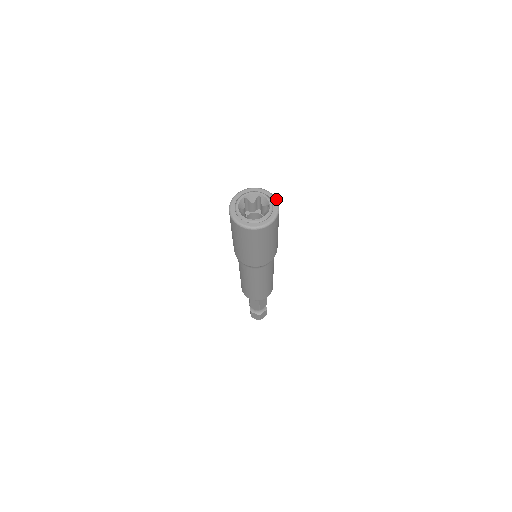
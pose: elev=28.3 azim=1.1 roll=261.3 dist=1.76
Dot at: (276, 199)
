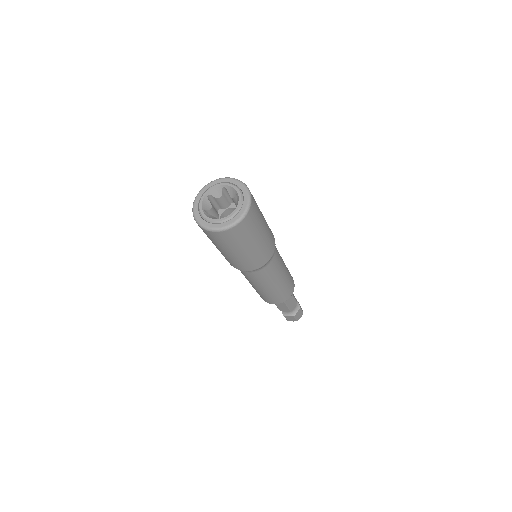
Dot at: (244, 184)
